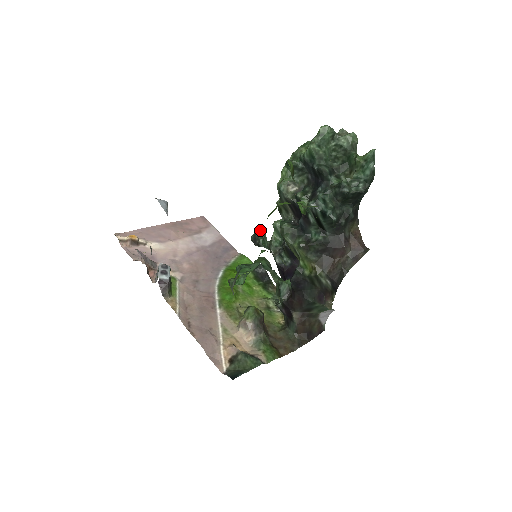
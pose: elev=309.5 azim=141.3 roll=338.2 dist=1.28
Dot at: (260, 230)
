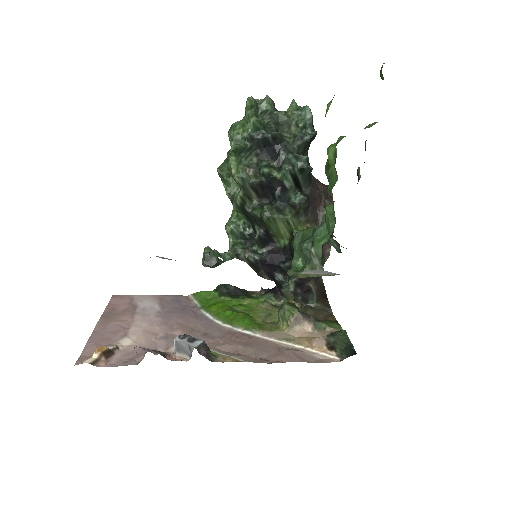
Dot at: (208, 250)
